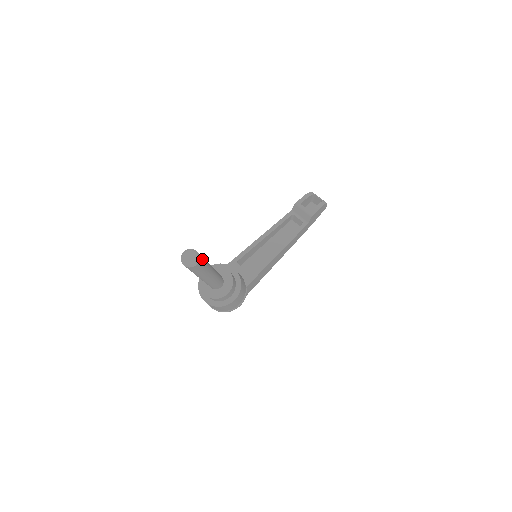
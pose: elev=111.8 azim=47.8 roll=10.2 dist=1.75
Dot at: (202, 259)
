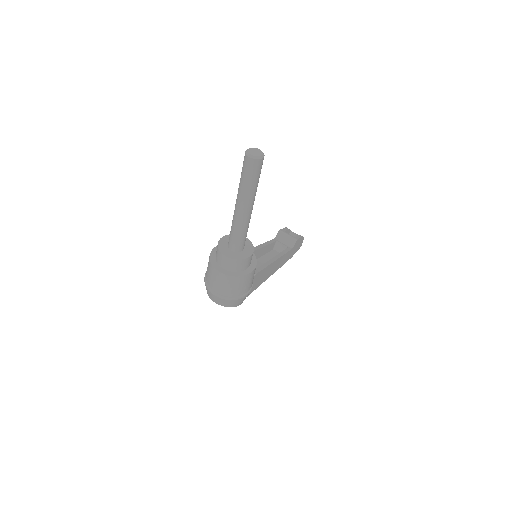
Dot at: occluded
